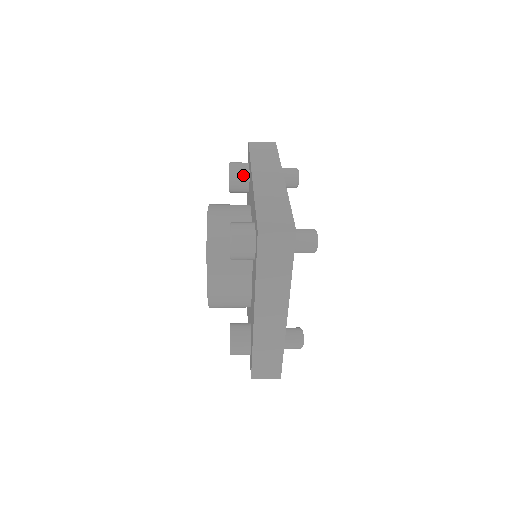
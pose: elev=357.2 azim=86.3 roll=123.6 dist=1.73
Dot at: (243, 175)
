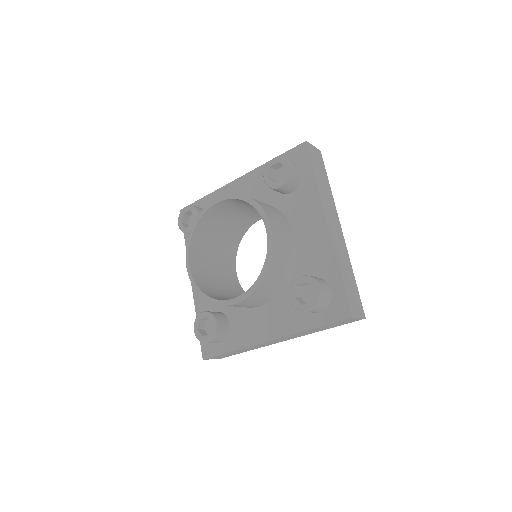
Dot at: occluded
